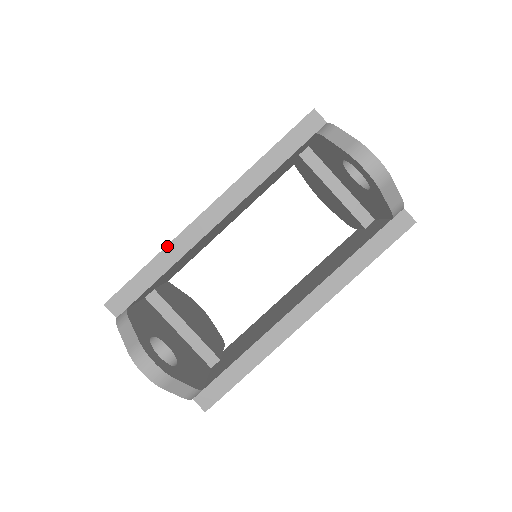
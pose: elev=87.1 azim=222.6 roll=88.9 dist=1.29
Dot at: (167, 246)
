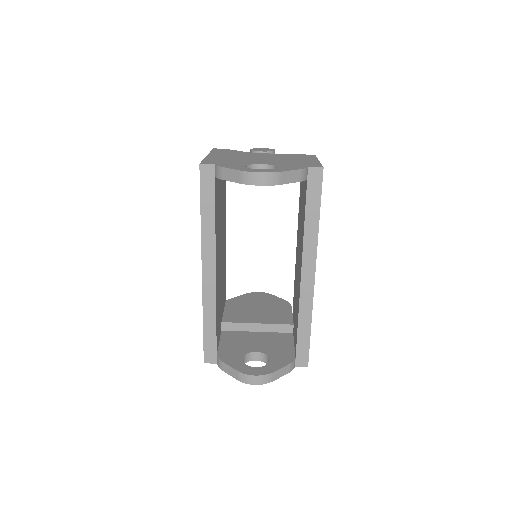
Dot at: (203, 309)
